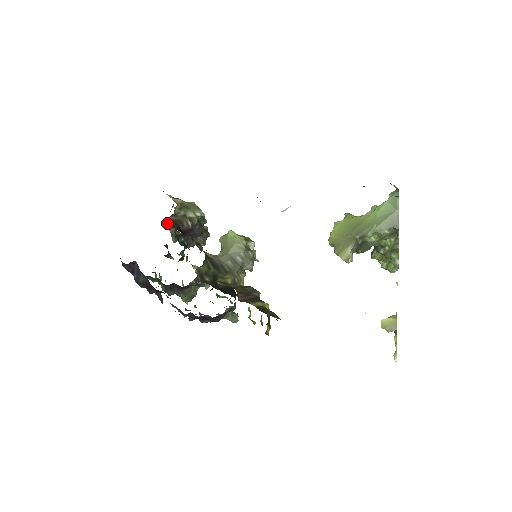
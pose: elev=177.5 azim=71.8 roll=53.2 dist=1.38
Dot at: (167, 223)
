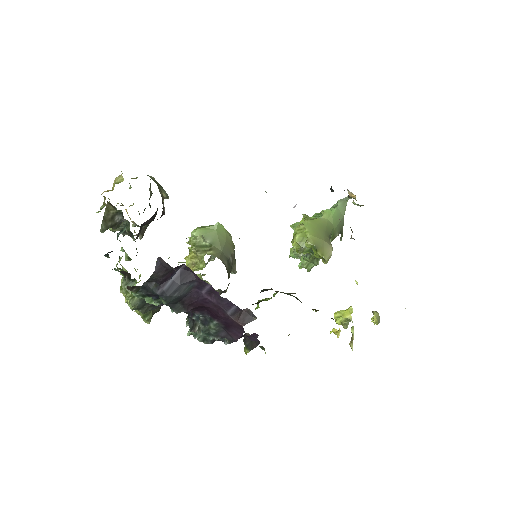
Dot at: occluded
